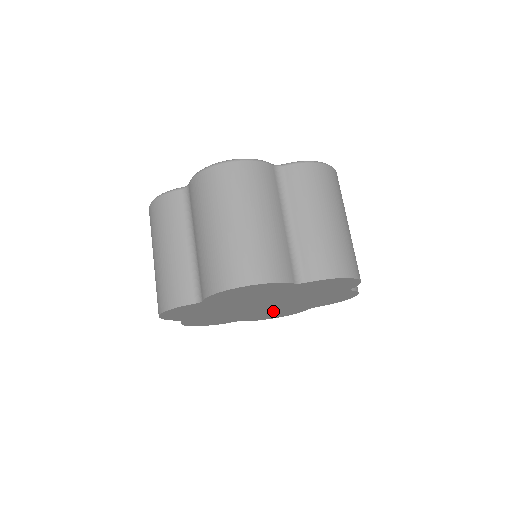
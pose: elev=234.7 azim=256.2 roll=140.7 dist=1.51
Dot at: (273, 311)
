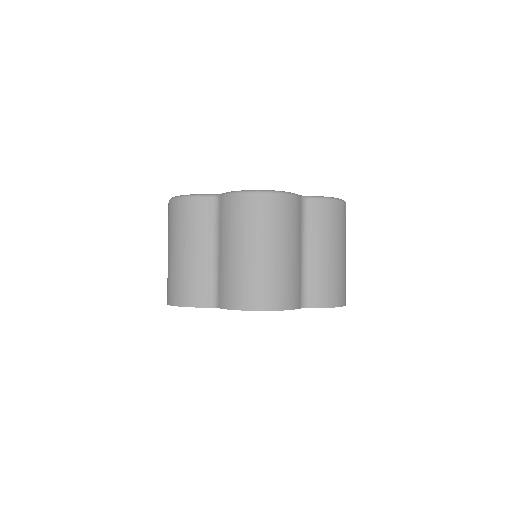
Dot at: occluded
